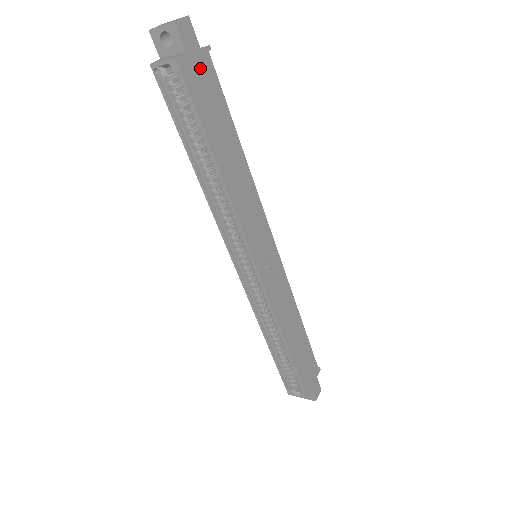
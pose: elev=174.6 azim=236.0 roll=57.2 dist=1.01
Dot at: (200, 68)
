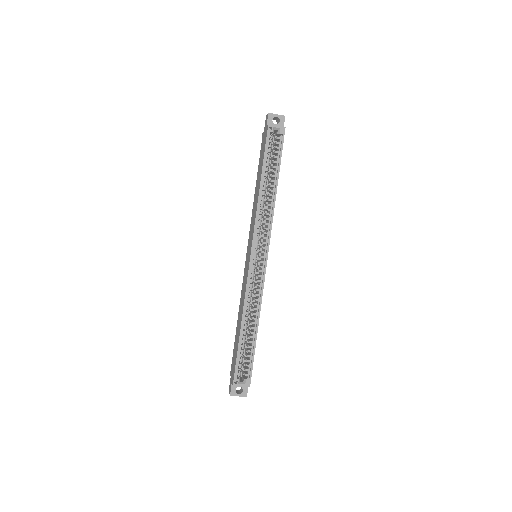
Dot at: occluded
